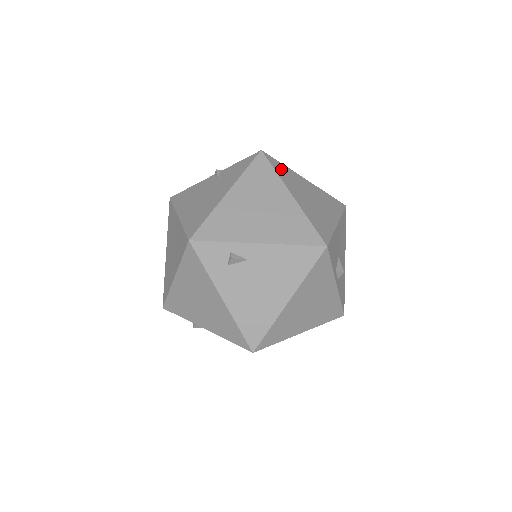
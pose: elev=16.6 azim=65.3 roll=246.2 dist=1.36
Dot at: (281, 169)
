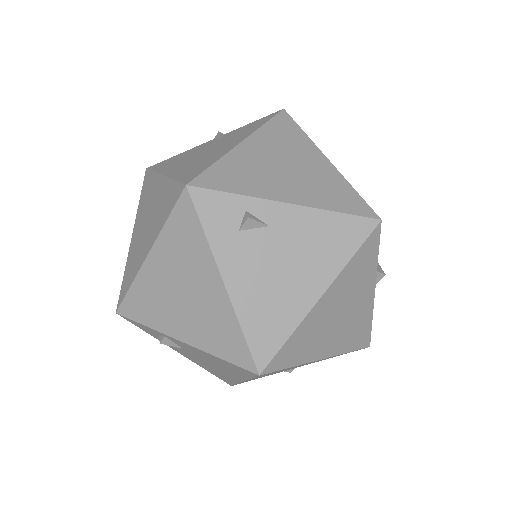
Dot at: occluded
